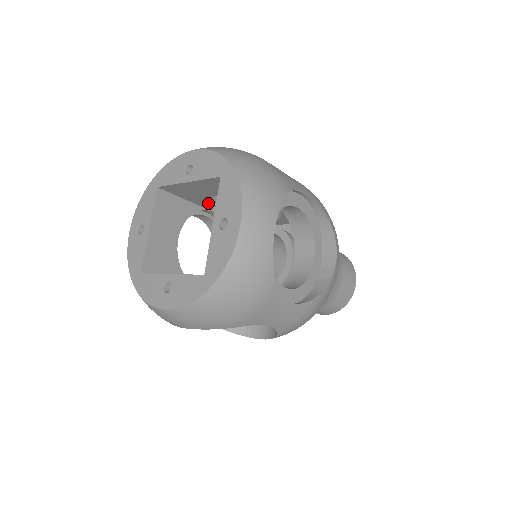
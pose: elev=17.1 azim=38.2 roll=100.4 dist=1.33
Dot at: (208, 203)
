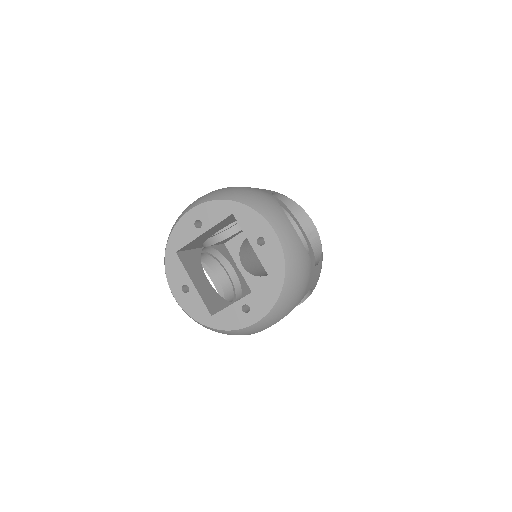
Dot at: occluded
